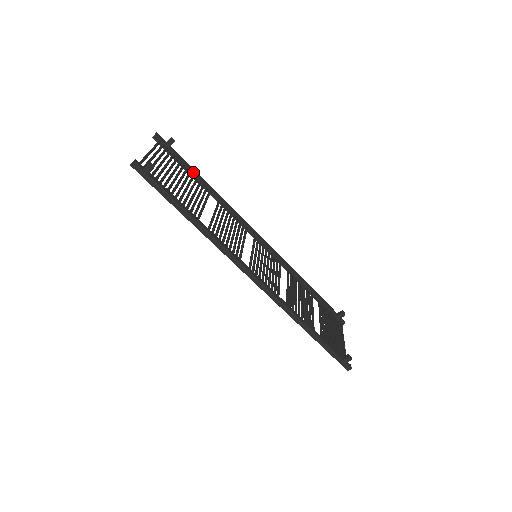
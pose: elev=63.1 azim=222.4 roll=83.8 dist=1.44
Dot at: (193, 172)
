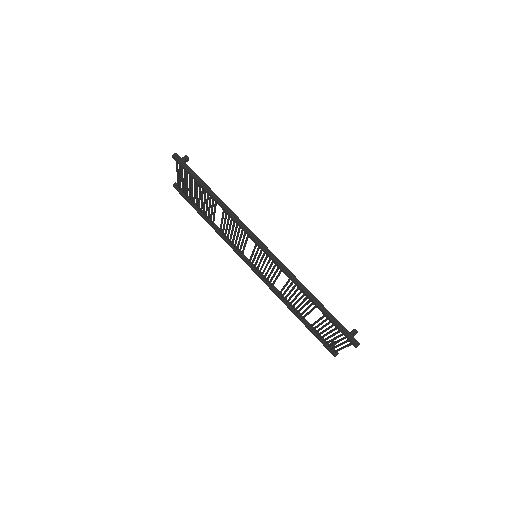
Dot at: occluded
